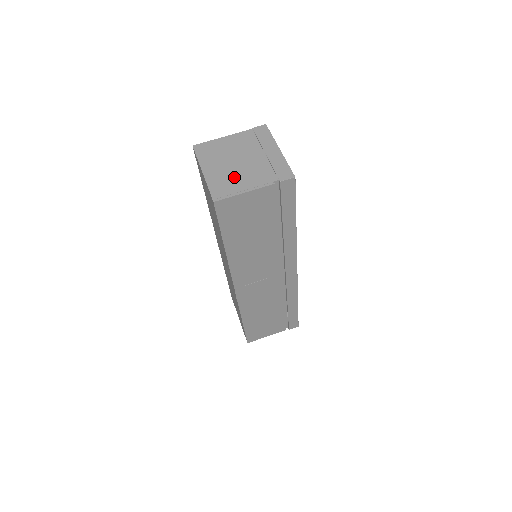
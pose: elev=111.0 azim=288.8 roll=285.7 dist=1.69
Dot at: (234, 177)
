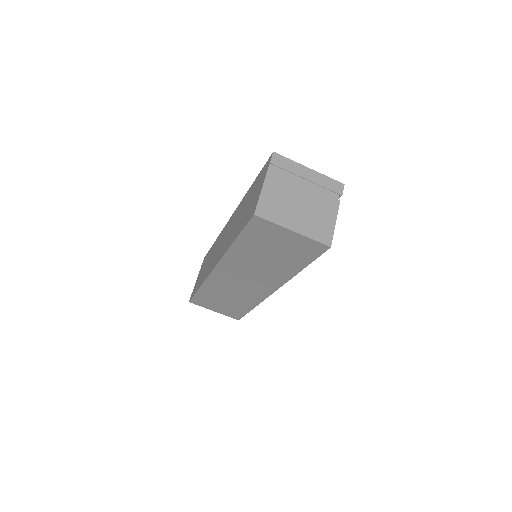
Dot at: (316, 216)
